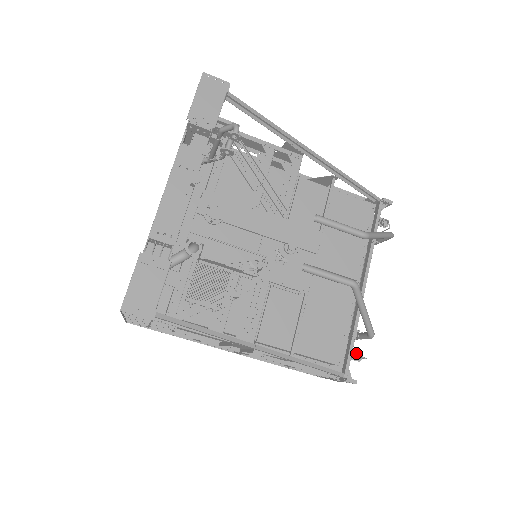
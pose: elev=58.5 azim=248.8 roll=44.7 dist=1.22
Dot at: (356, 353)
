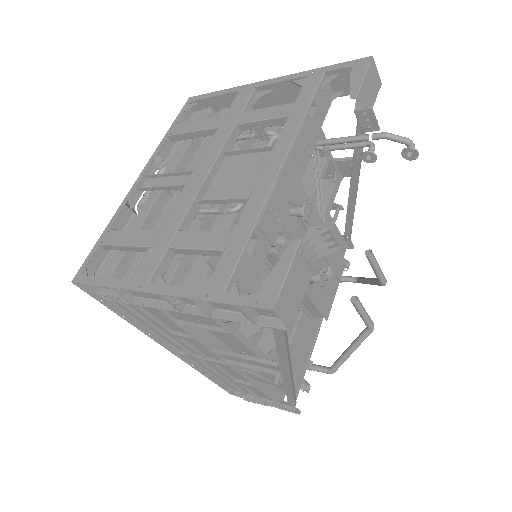
Dot at: (307, 384)
